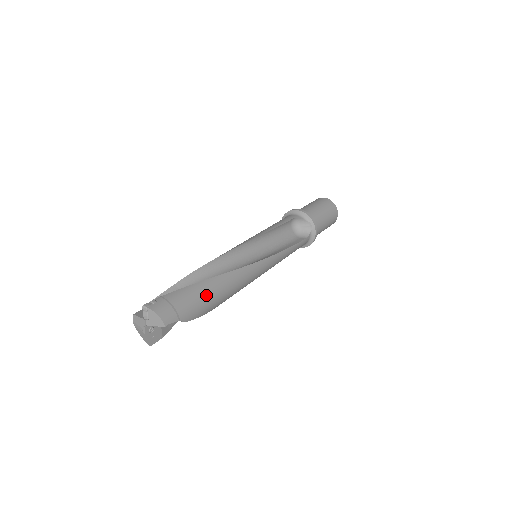
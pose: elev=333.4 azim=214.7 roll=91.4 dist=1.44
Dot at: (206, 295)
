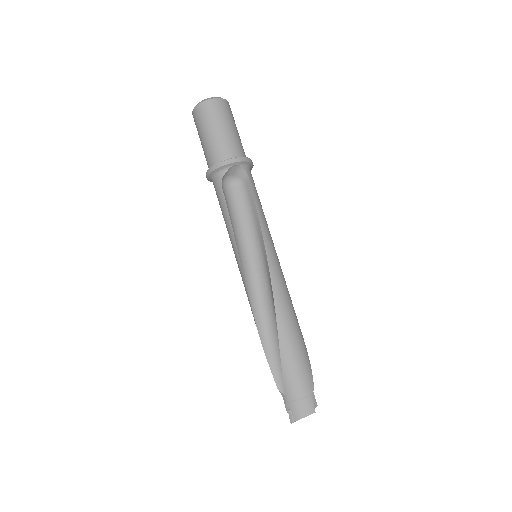
Dot at: (295, 357)
